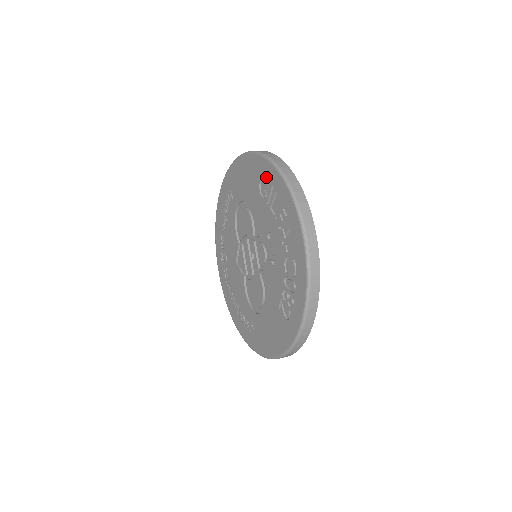
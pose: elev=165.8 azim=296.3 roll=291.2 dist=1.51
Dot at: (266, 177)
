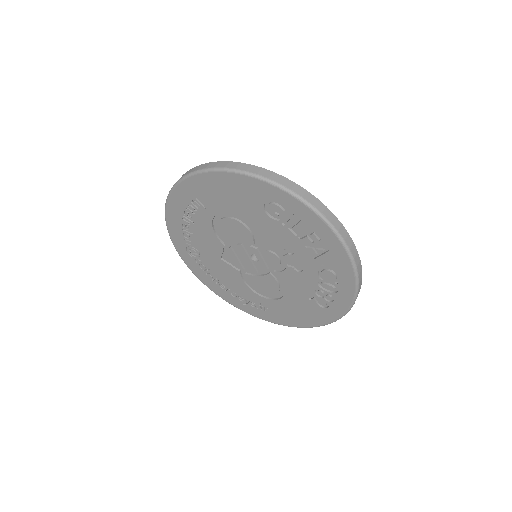
Dot at: (278, 203)
